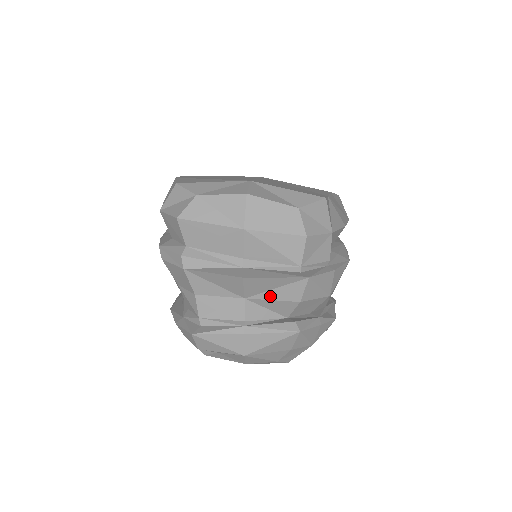
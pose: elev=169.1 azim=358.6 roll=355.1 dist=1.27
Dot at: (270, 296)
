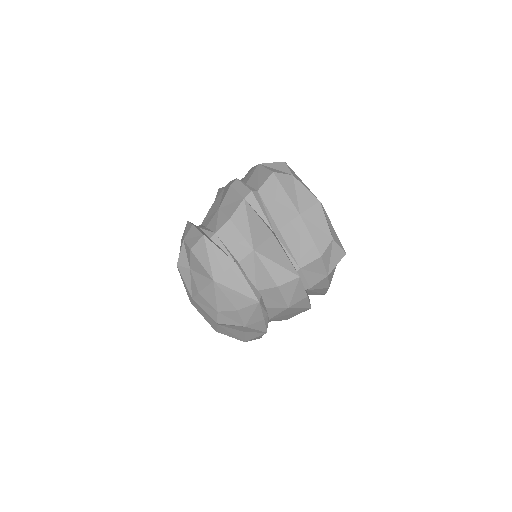
Dot at: (268, 264)
